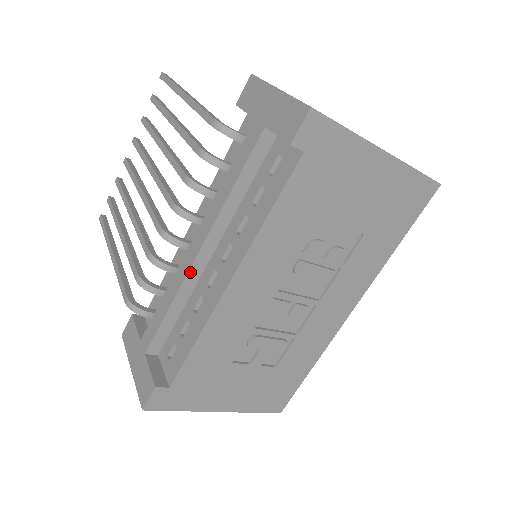
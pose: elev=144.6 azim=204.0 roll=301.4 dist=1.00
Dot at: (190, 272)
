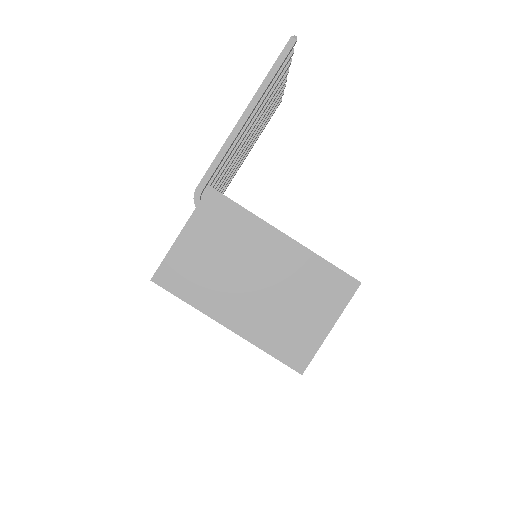
Dot at: occluded
